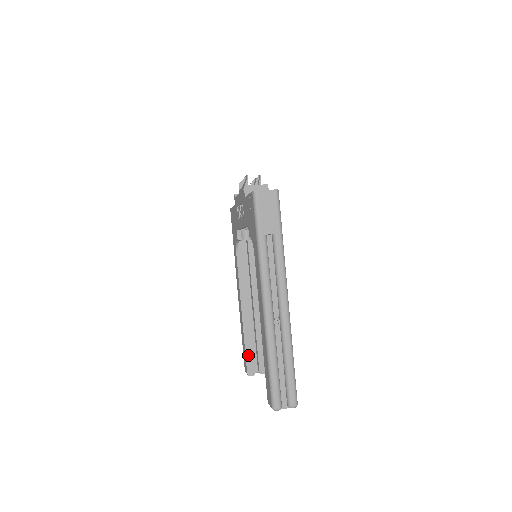
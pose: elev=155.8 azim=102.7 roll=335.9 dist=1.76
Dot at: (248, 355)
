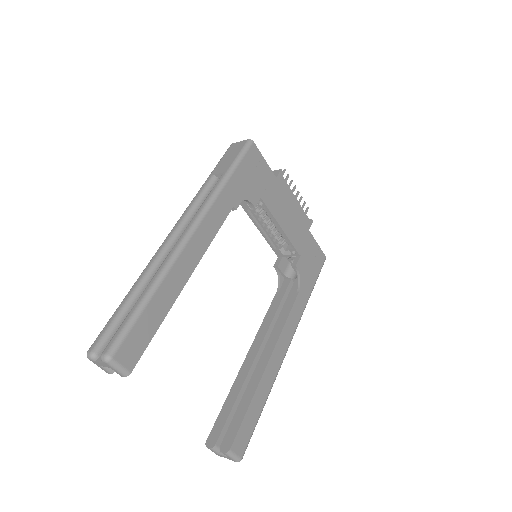
Dot at: (222, 415)
